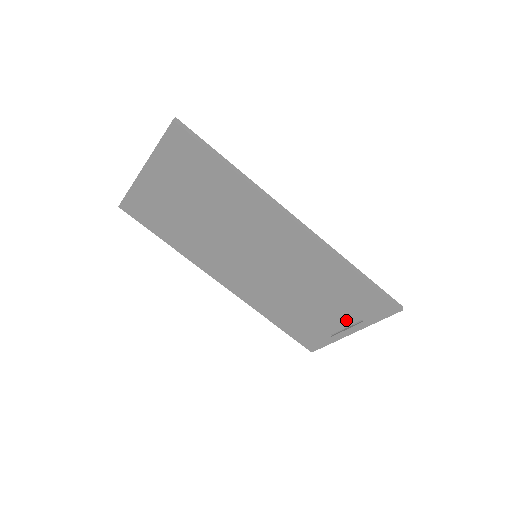
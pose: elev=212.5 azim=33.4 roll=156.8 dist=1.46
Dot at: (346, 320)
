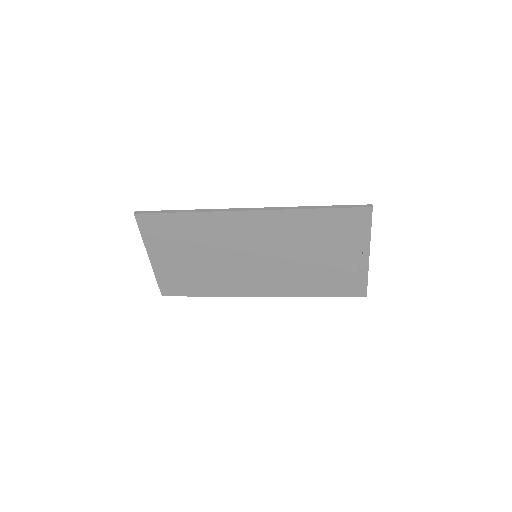
Dot at: (353, 249)
